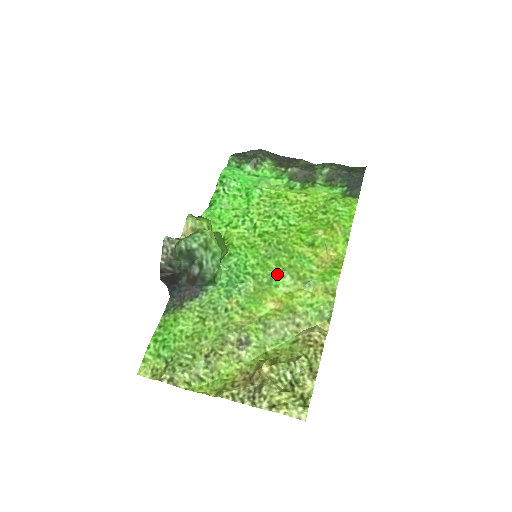
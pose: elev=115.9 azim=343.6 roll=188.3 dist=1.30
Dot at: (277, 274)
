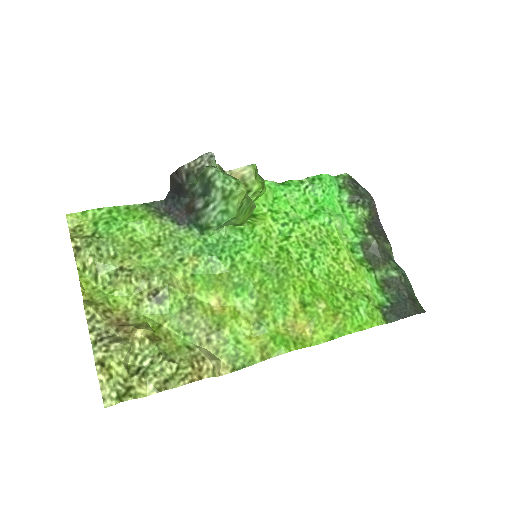
Dot at: (250, 288)
